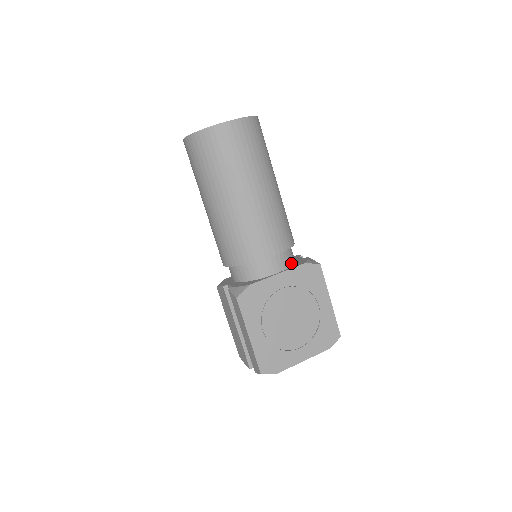
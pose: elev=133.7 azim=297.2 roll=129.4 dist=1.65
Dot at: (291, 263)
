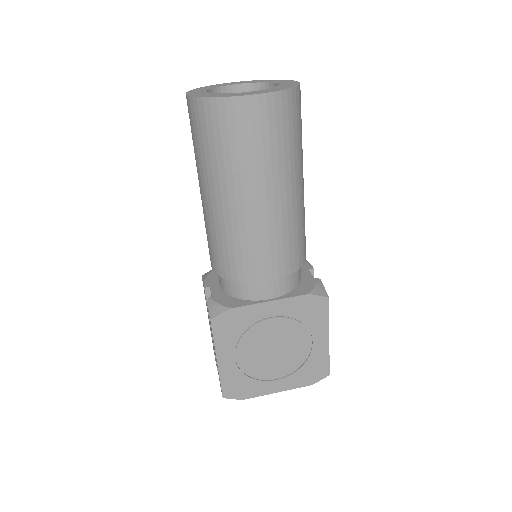
Dot at: (293, 286)
